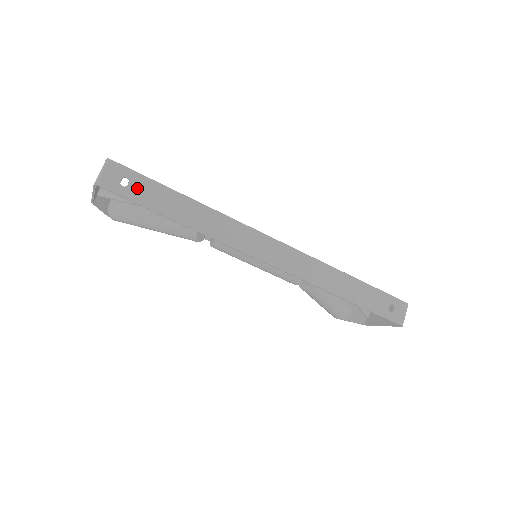
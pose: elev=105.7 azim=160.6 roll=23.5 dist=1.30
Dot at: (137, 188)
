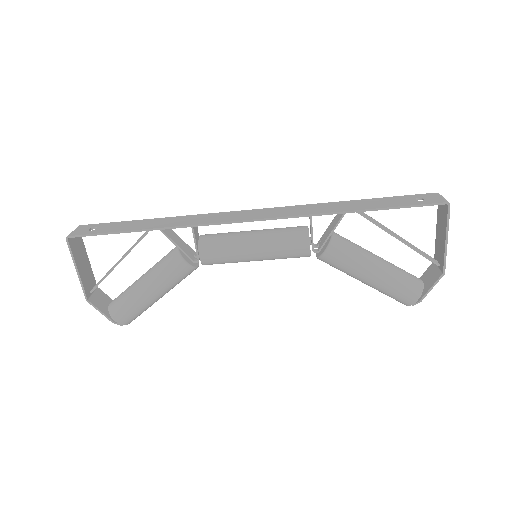
Dot at: (104, 228)
